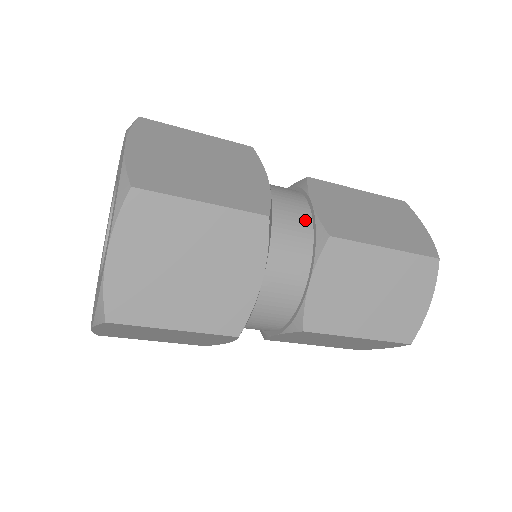
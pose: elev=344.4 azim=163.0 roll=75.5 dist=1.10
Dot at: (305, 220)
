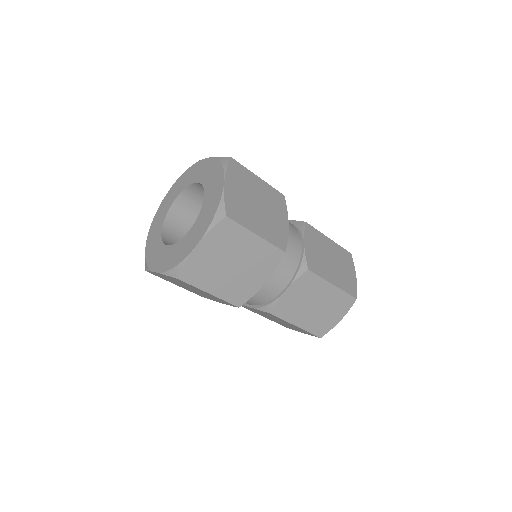
Dot at: (298, 253)
